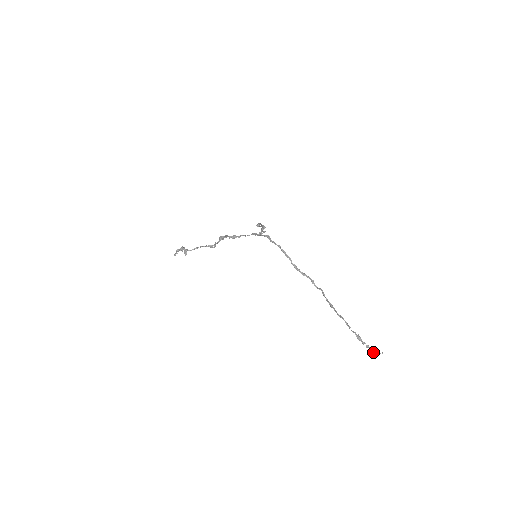
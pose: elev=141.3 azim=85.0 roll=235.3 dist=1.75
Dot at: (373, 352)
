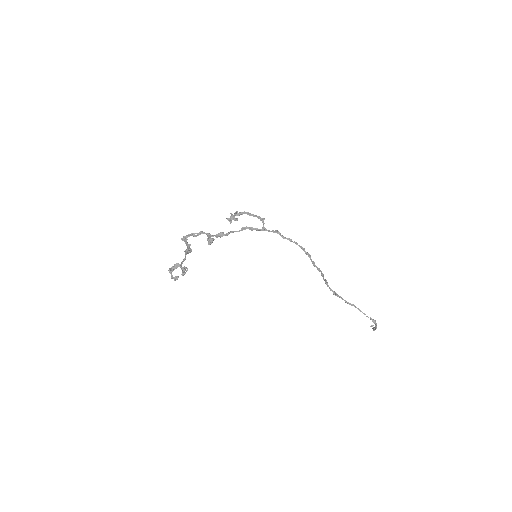
Dot at: (375, 329)
